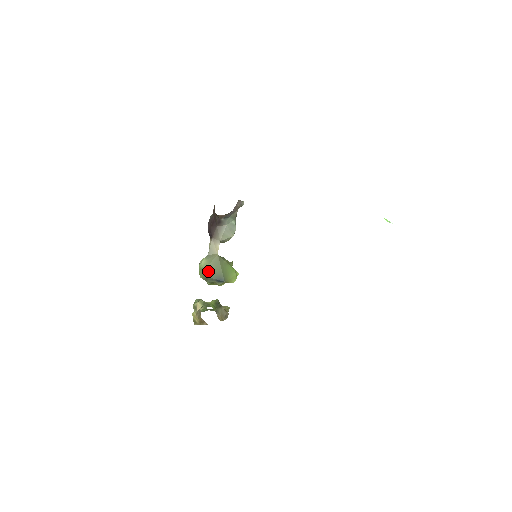
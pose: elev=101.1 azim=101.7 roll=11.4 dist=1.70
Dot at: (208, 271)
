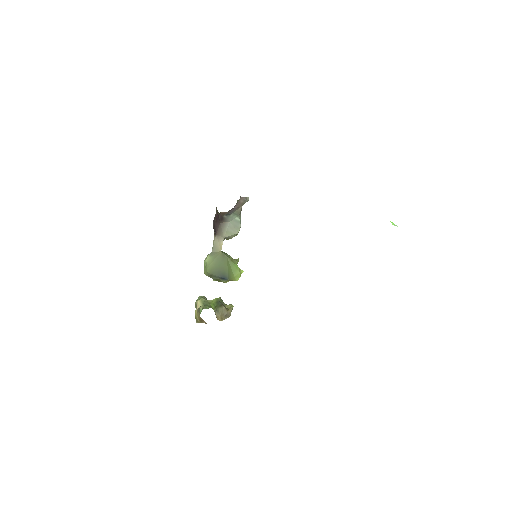
Dot at: (212, 268)
